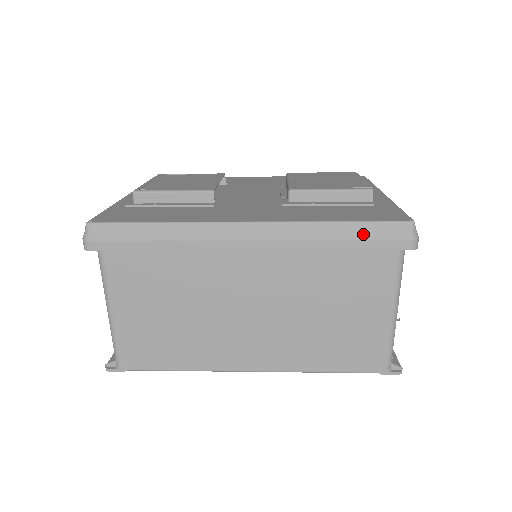
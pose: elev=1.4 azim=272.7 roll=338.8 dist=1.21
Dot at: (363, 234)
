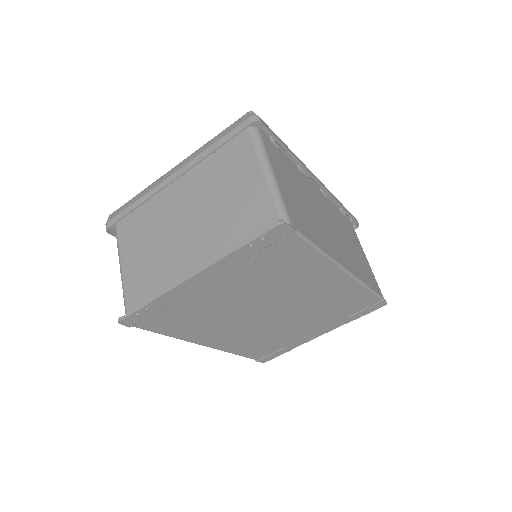
Dot at: occluded
